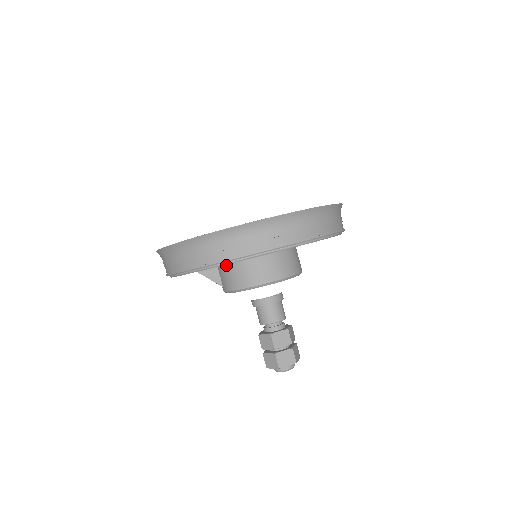
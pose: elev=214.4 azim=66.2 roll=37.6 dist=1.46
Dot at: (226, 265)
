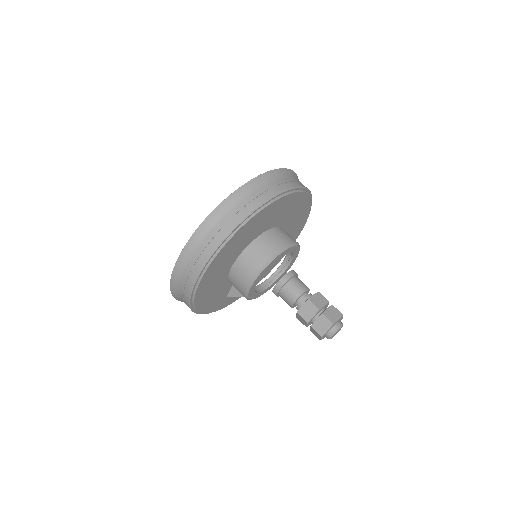
Dot at: (229, 281)
